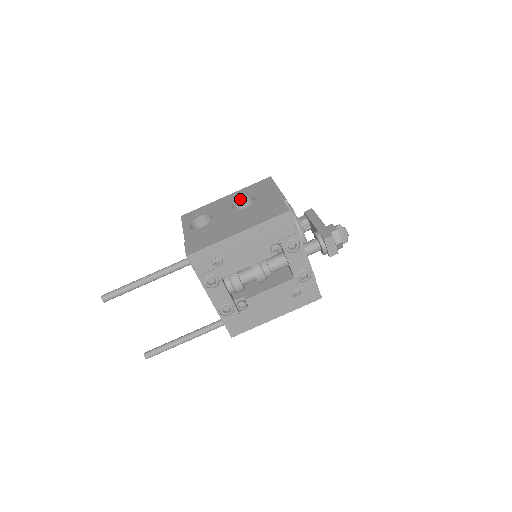
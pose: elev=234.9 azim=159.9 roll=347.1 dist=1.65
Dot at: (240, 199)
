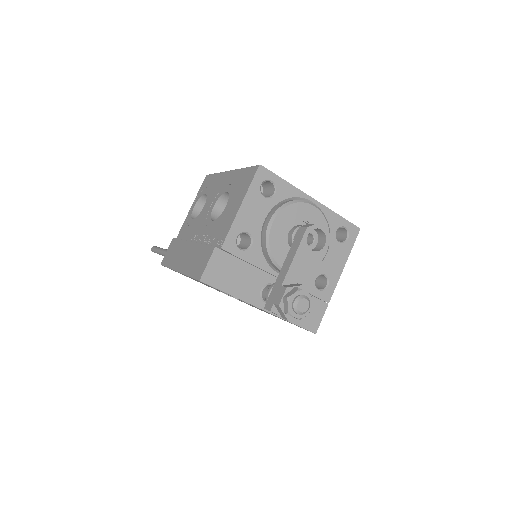
Dot at: (226, 192)
